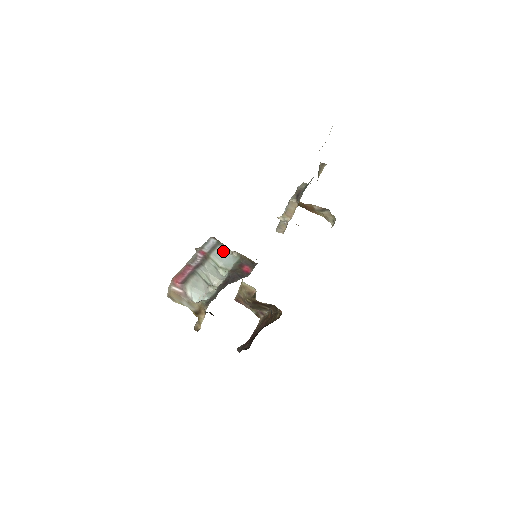
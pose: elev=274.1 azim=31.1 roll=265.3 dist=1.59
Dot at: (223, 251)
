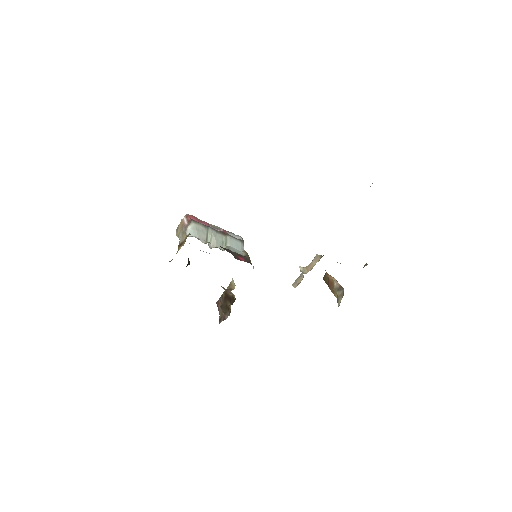
Dot at: (239, 244)
